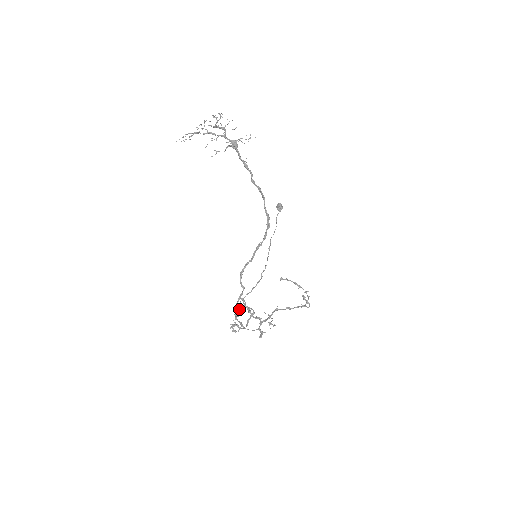
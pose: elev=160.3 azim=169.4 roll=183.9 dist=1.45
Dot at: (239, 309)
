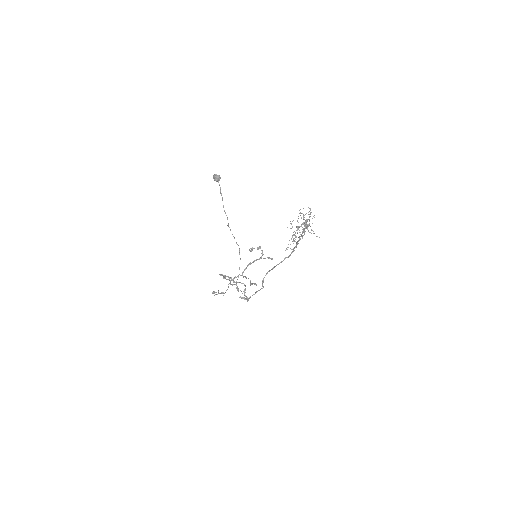
Dot at: occluded
